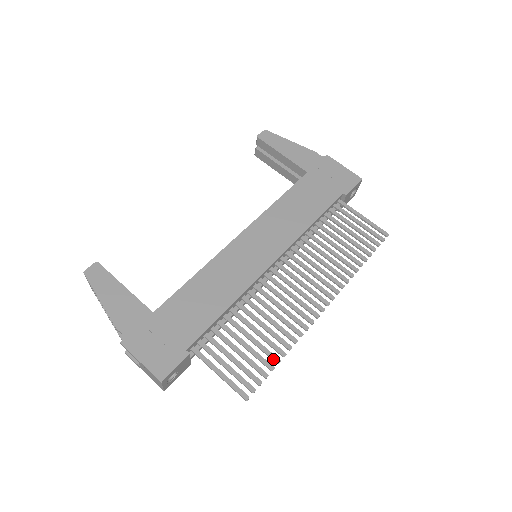
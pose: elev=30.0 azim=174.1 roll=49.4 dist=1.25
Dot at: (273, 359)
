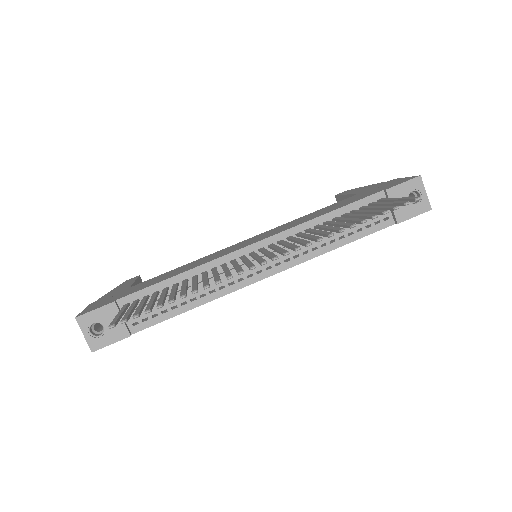
Dot at: (169, 299)
